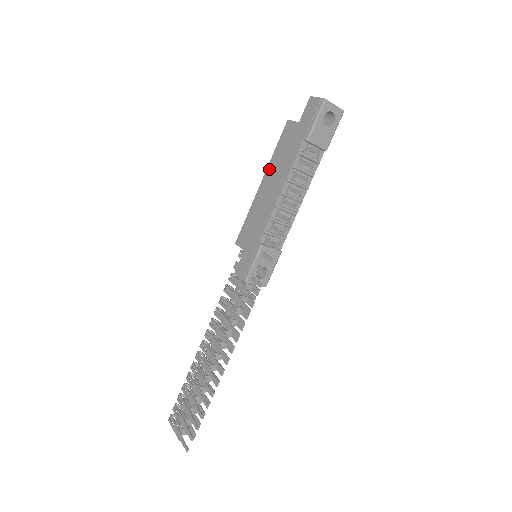
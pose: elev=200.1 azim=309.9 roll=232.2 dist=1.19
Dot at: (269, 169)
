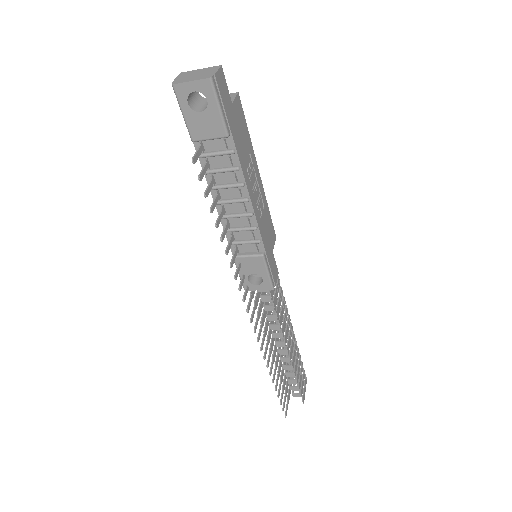
Dot at: occluded
